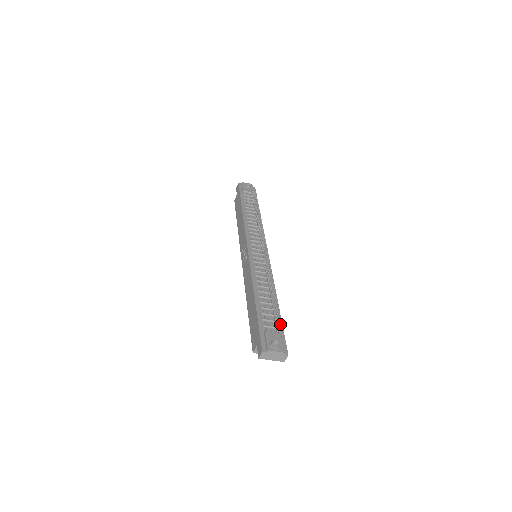
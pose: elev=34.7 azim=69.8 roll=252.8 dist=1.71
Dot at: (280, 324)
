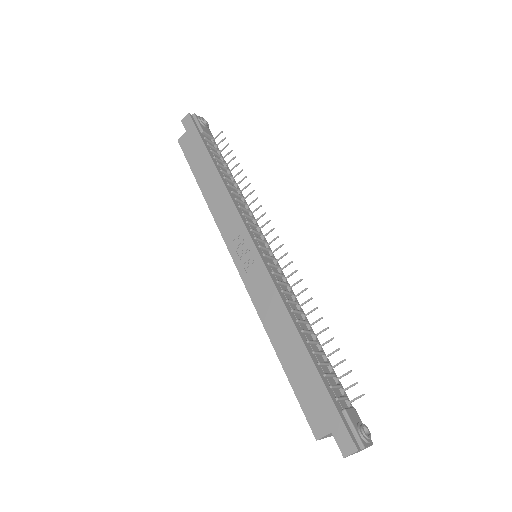
Dot at: (360, 397)
